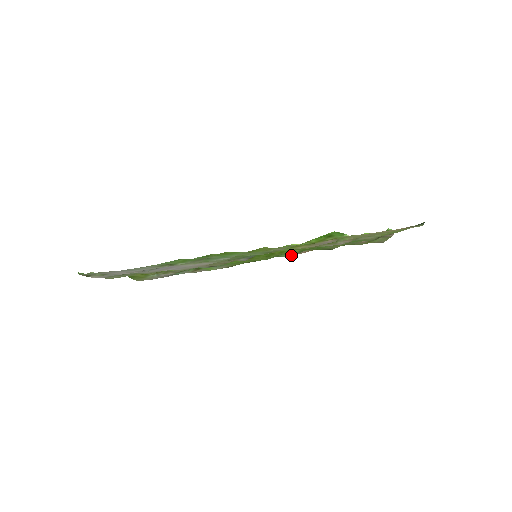
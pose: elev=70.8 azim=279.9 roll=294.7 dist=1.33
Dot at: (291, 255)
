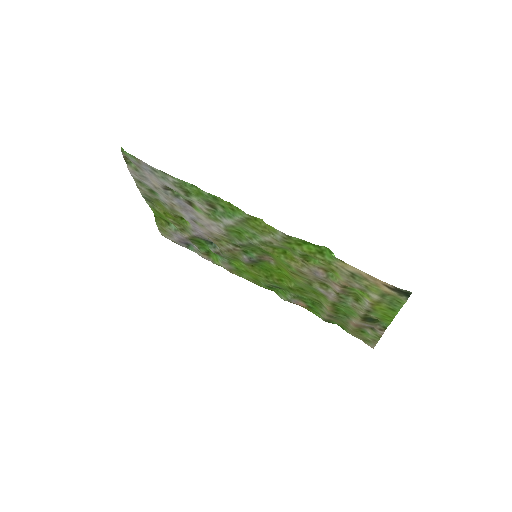
Dot at: (287, 298)
